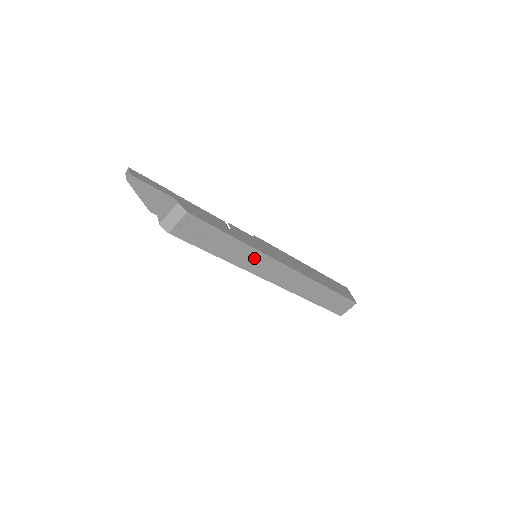
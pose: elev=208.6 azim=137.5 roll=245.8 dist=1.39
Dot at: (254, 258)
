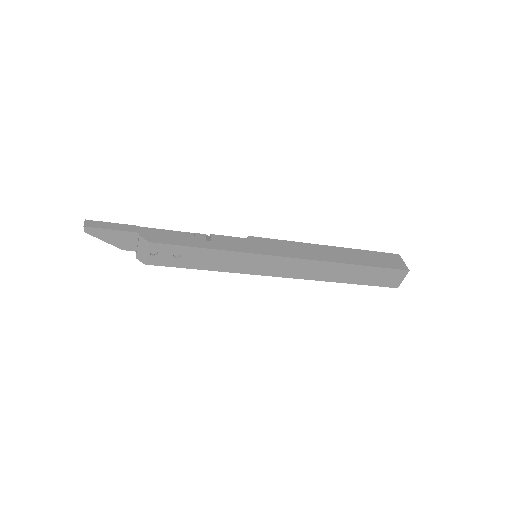
Dot at: (247, 261)
